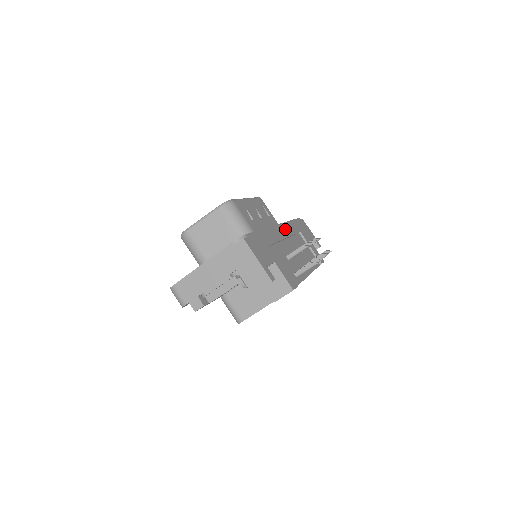
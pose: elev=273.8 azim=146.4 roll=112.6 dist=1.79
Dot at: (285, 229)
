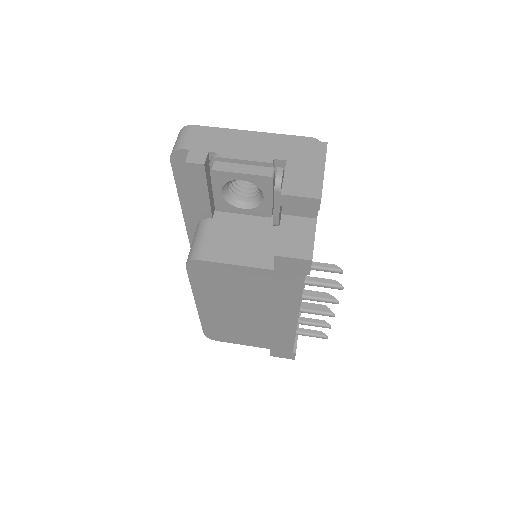
Dot at: occluded
